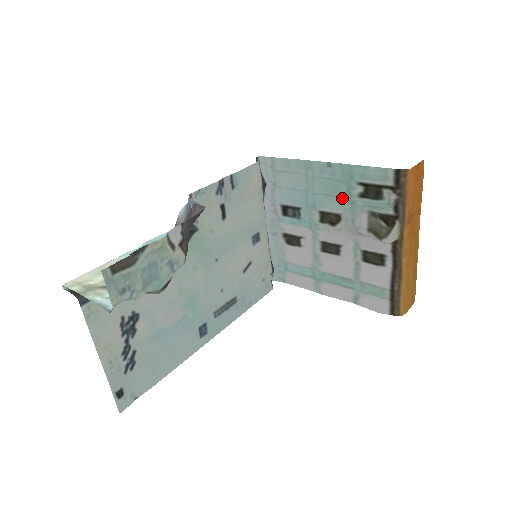
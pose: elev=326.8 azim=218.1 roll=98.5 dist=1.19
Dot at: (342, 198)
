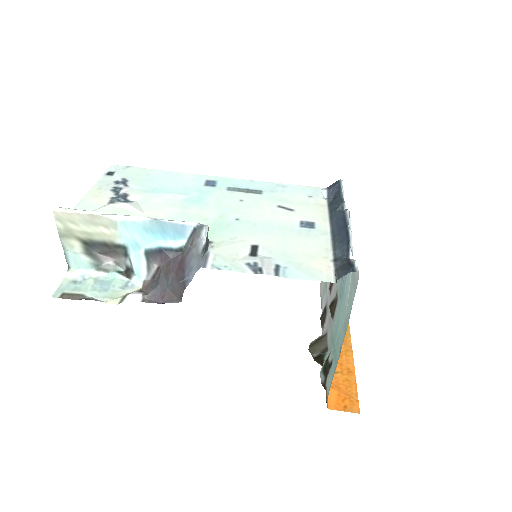
Dot at: (335, 334)
